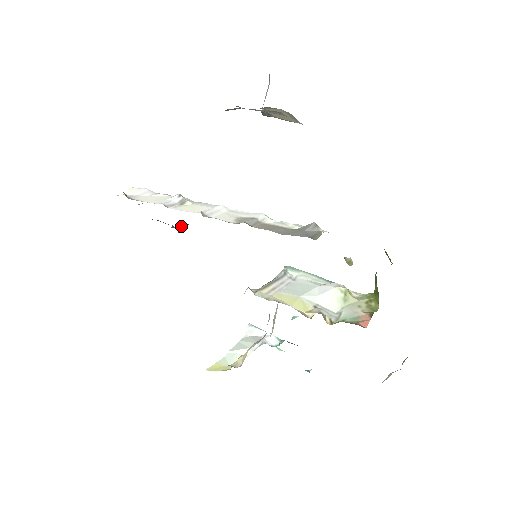
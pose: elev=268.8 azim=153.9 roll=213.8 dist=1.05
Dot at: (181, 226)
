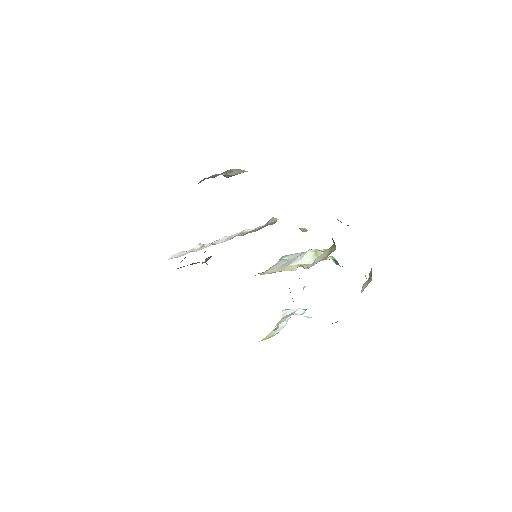
Dot at: (207, 260)
